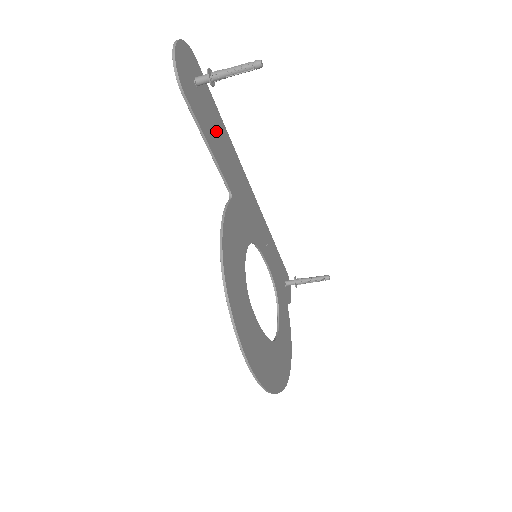
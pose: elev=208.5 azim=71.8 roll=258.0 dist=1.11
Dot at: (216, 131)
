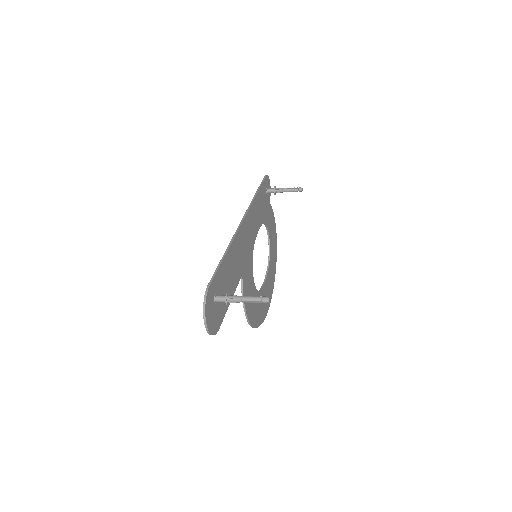
Dot at: (228, 277)
